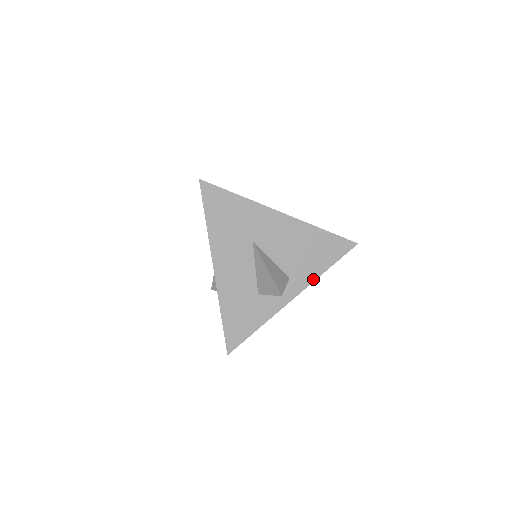
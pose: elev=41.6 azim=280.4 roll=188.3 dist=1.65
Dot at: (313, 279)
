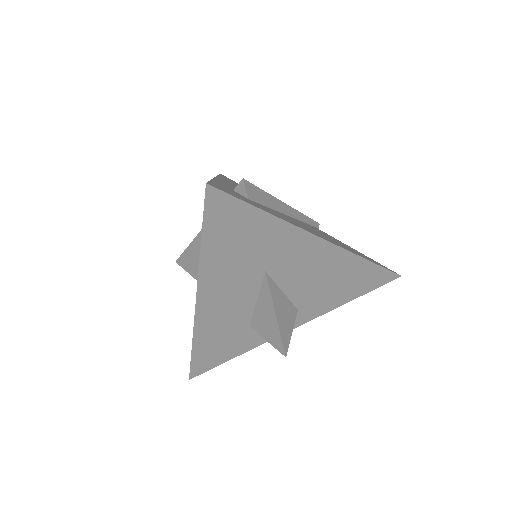
Dot at: (327, 311)
